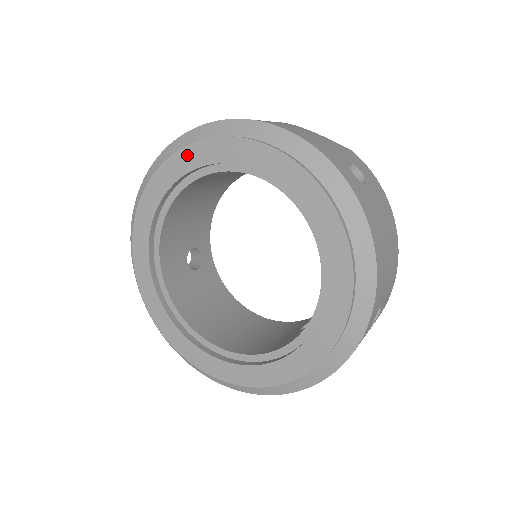
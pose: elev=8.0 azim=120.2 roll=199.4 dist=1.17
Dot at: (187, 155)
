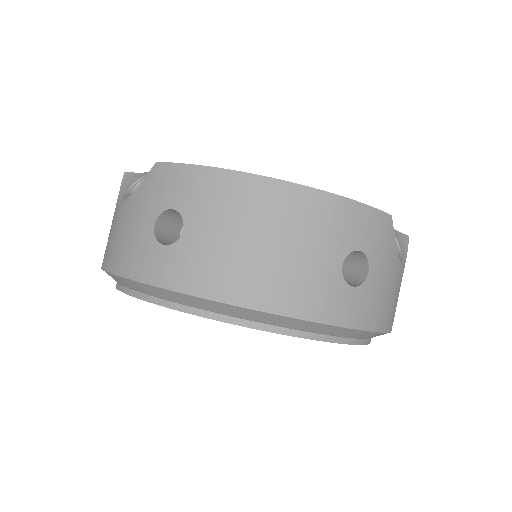
Dot at: occluded
